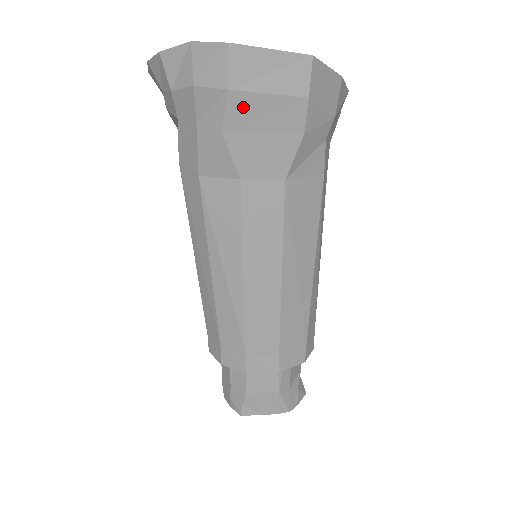
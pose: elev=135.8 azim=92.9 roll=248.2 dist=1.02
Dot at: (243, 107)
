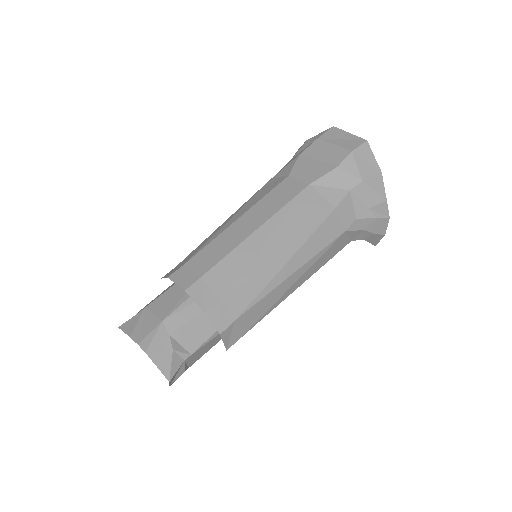
Dot at: (318, 147)
